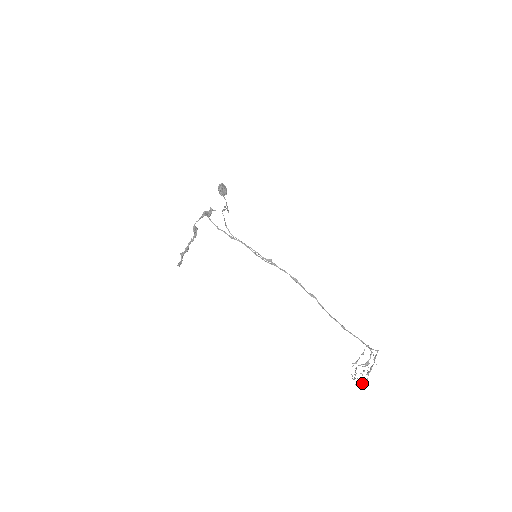
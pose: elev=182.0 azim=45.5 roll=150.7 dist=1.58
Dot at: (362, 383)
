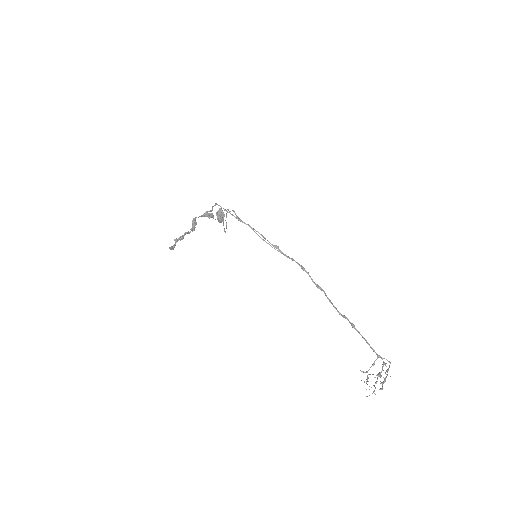
Dot at: occluded
